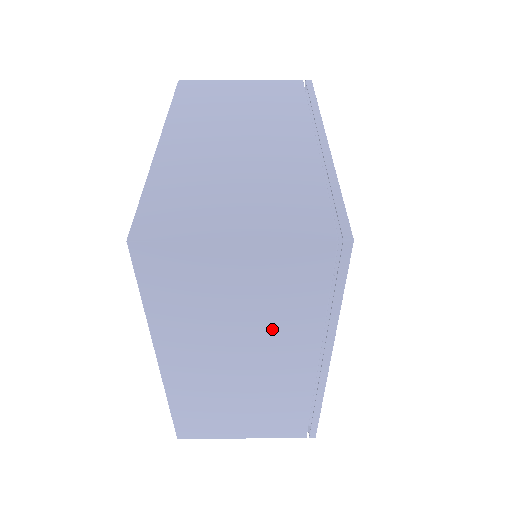
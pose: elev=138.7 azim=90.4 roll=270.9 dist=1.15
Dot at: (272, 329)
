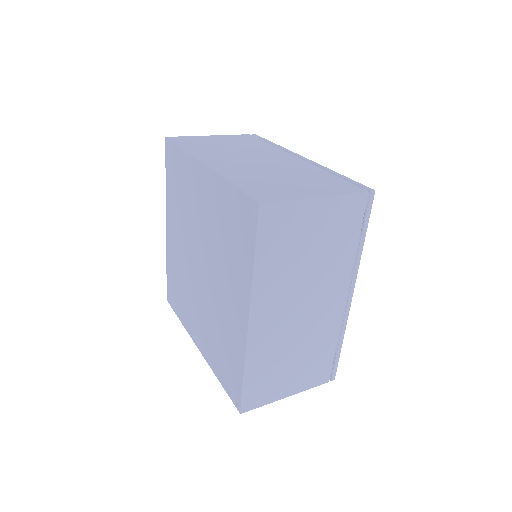
Dot at: (326, 270)
